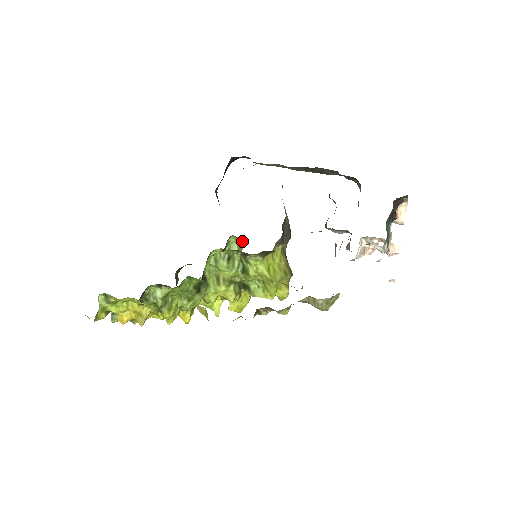
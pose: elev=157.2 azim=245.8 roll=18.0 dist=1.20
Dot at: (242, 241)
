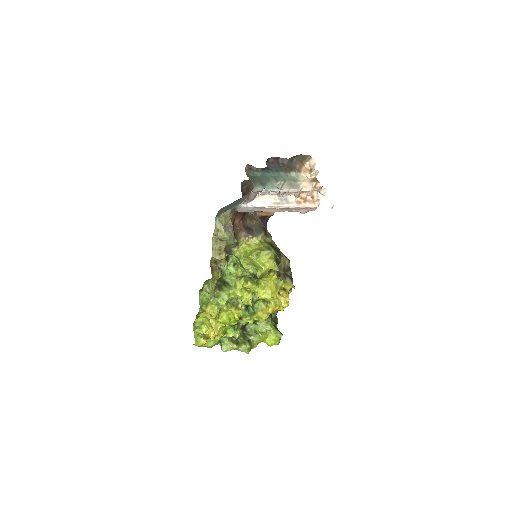
Dot at: occluded
